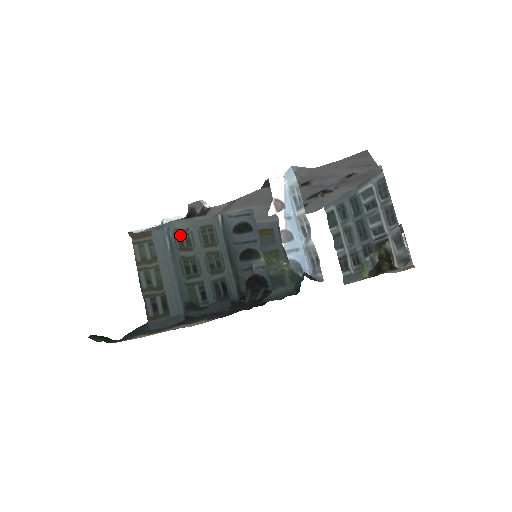
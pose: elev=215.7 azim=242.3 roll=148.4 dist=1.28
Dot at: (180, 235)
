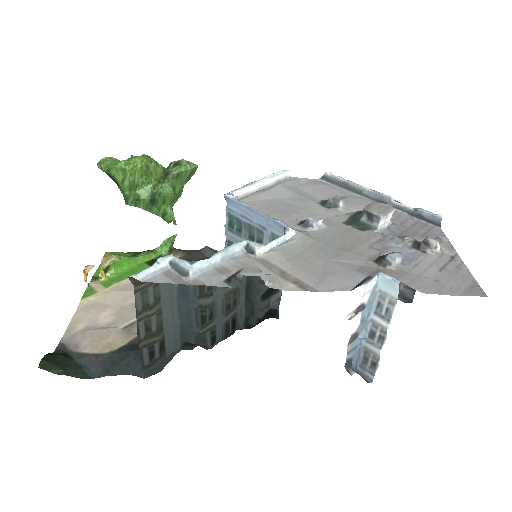
Dot at: occluded
